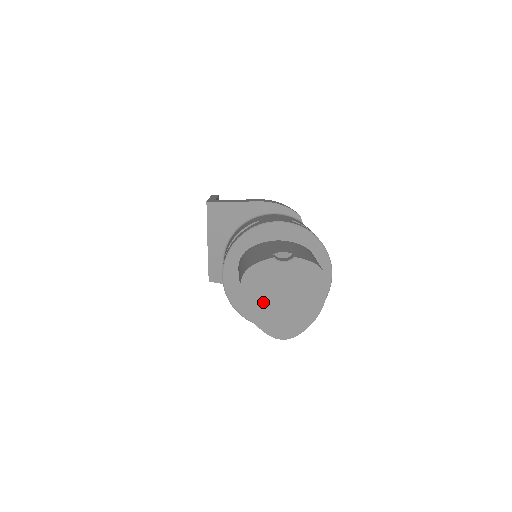
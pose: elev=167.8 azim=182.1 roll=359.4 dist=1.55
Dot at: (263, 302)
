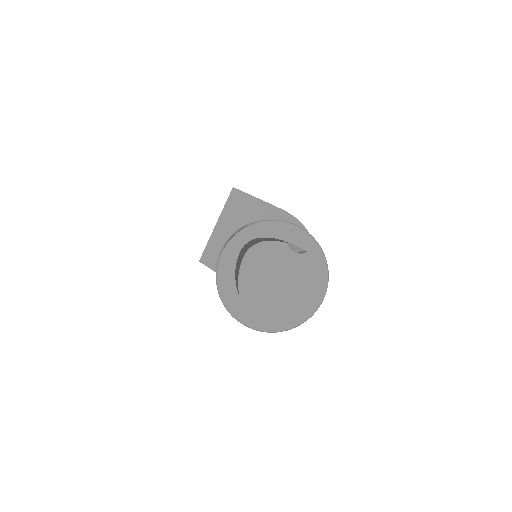
Dot at: (258, 281)
